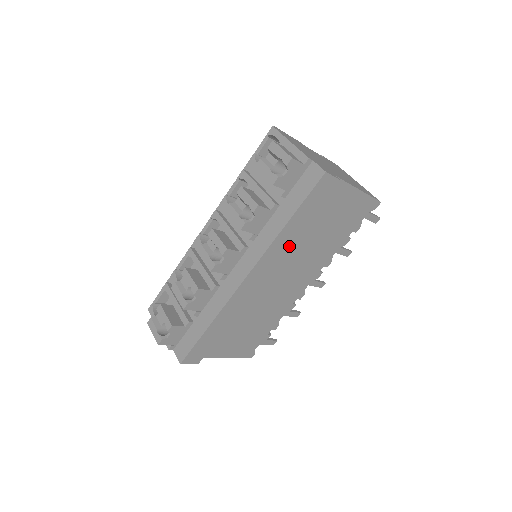
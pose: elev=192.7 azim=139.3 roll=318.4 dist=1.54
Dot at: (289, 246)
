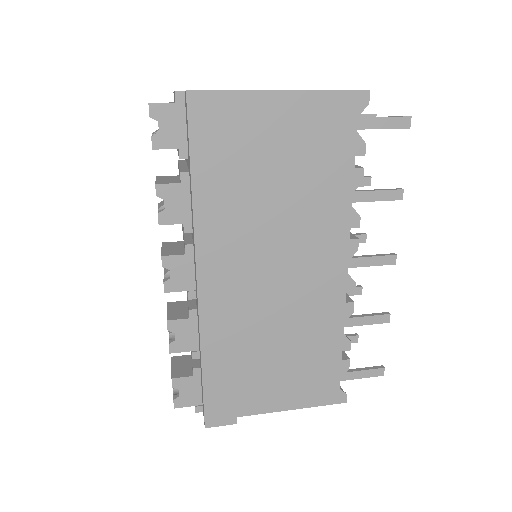
Dot at: (231, 217)
